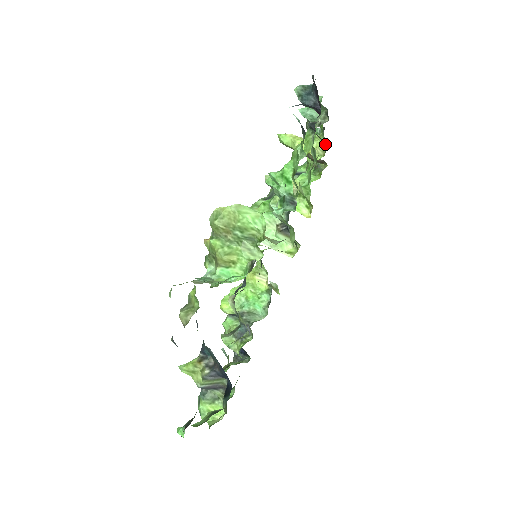
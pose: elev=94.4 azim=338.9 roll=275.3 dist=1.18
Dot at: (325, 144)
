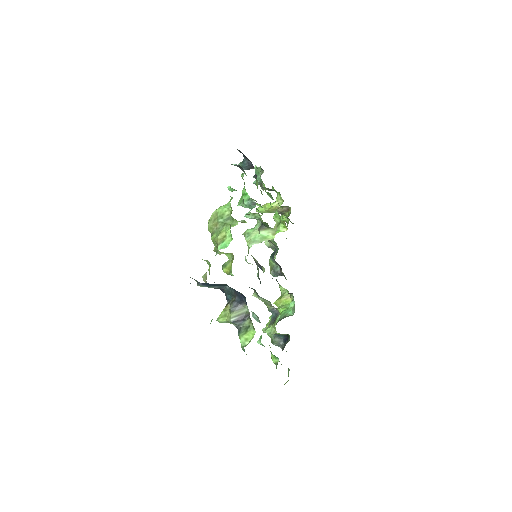
Dot at: (280, 195)
